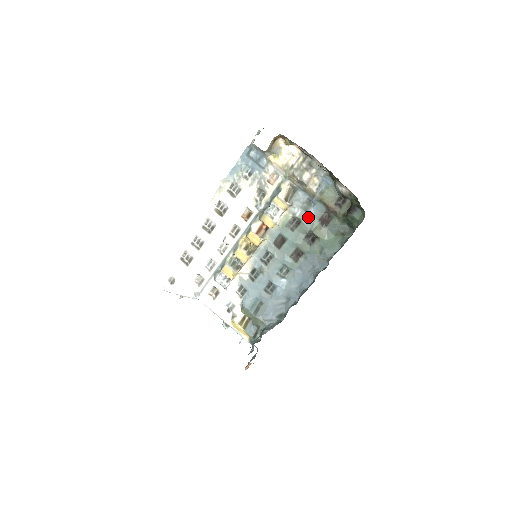
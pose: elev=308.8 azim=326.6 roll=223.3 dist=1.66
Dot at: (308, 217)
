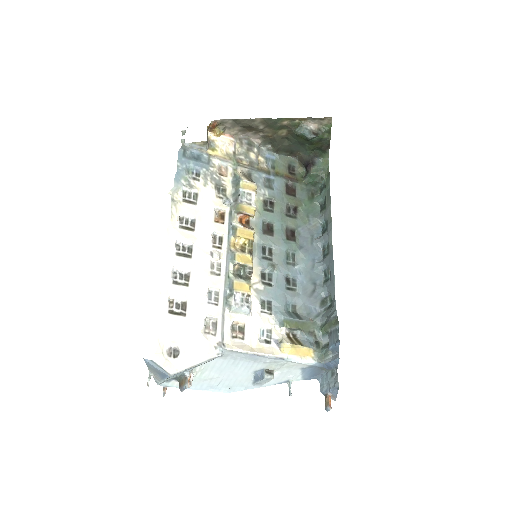
Dot at: (277, 193)
